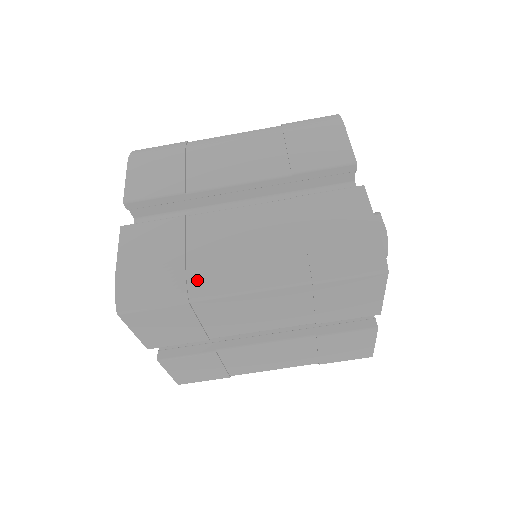
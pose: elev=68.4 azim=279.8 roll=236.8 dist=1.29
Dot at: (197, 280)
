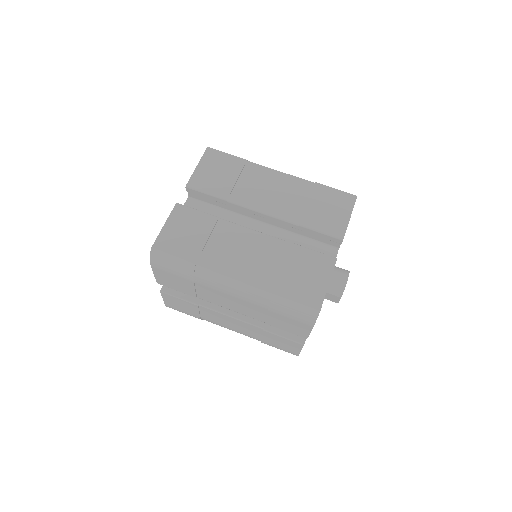
Dot at: occluded
